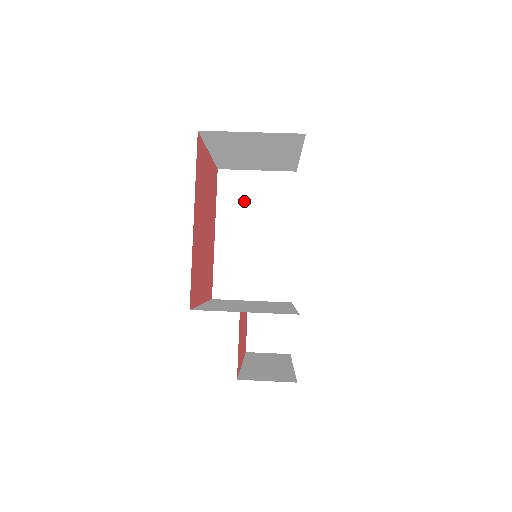
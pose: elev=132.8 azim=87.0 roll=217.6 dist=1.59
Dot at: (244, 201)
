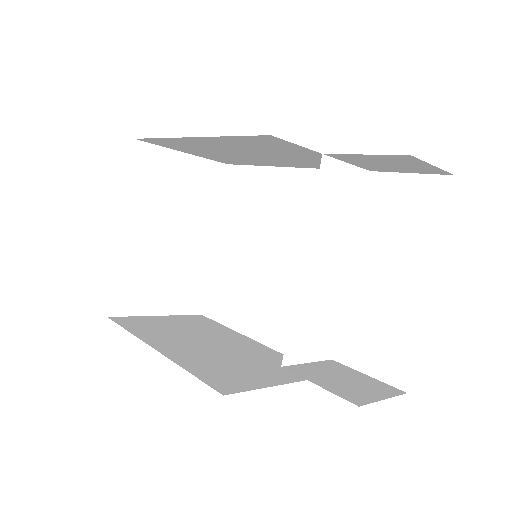
Dot at: (166, 329)
